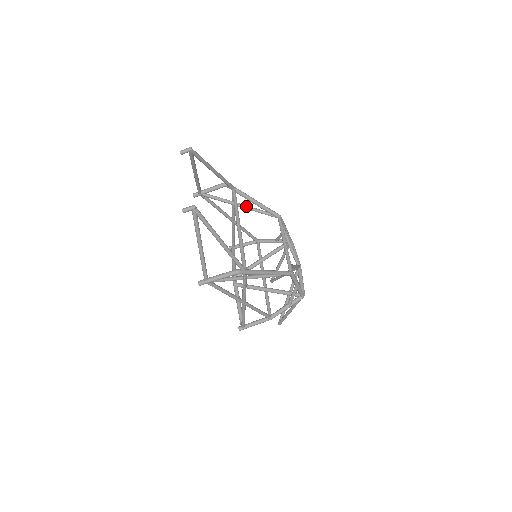
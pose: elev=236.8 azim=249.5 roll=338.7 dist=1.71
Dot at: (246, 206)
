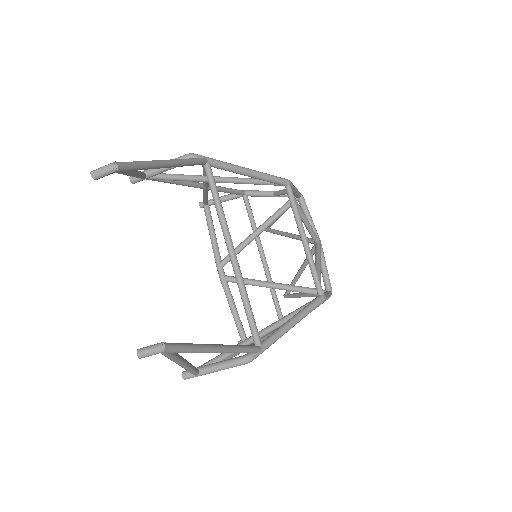
Dot at: (230, 180)
